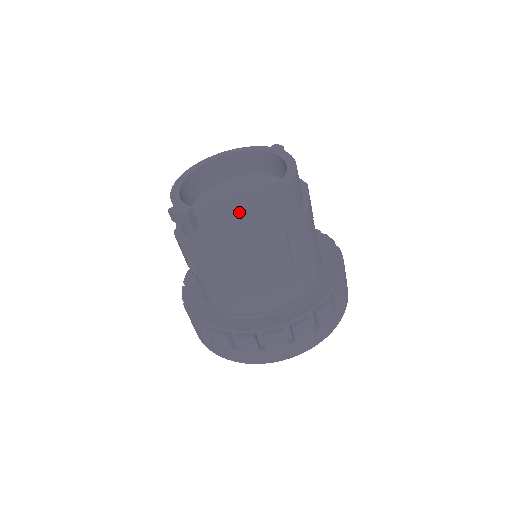
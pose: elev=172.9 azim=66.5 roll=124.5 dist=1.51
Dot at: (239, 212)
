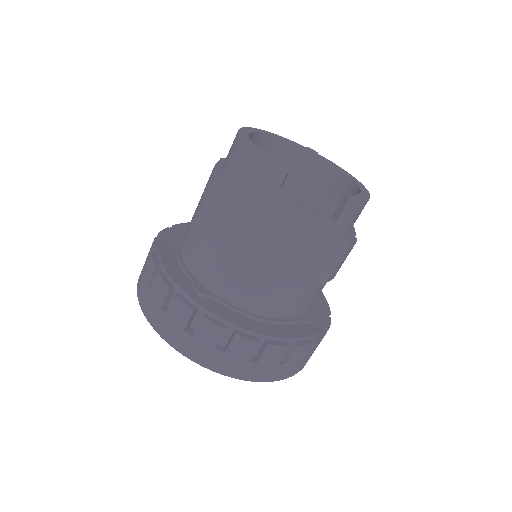
Dot at: (356, 200)
